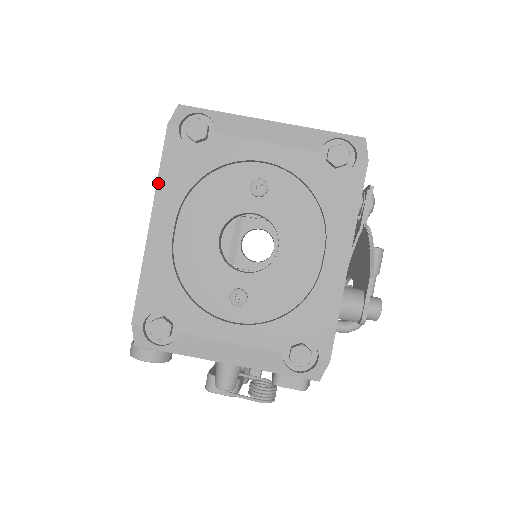
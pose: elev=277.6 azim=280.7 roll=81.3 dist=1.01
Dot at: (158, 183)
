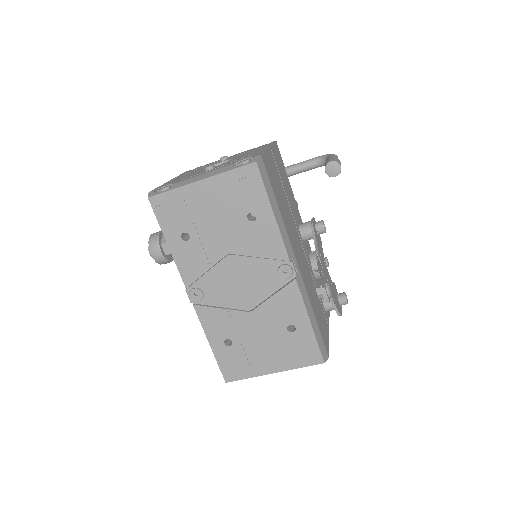
Dot at: occluded
